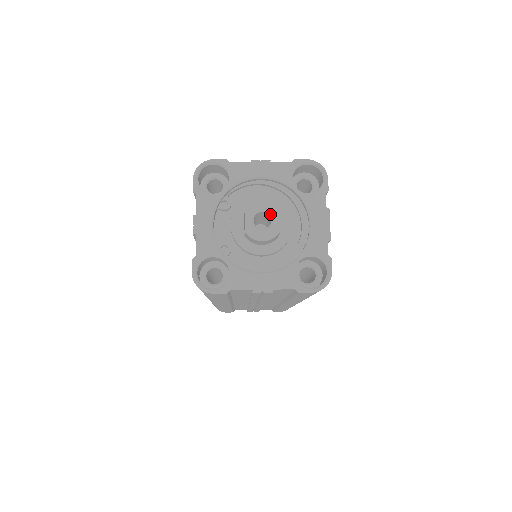
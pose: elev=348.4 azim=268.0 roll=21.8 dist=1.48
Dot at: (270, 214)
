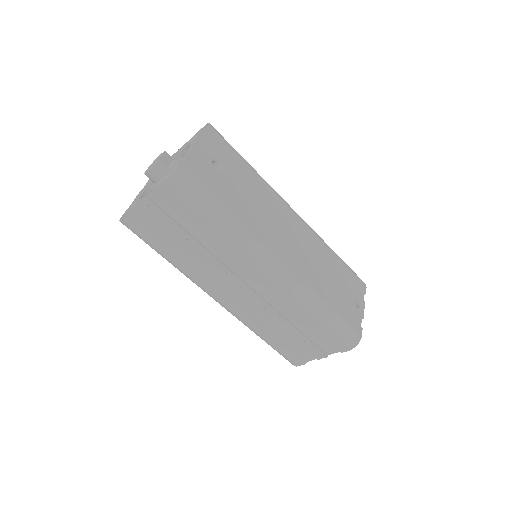
Dot at: occluded
